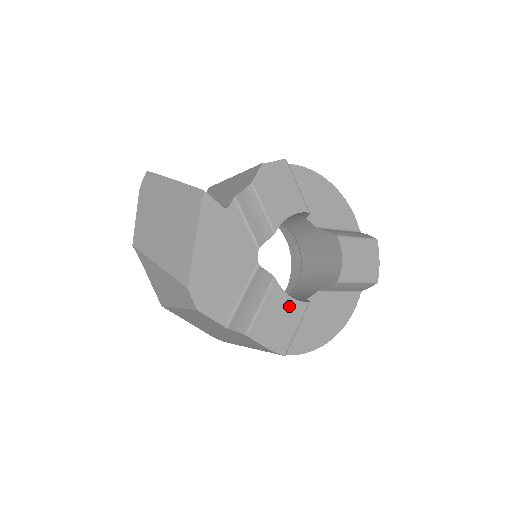
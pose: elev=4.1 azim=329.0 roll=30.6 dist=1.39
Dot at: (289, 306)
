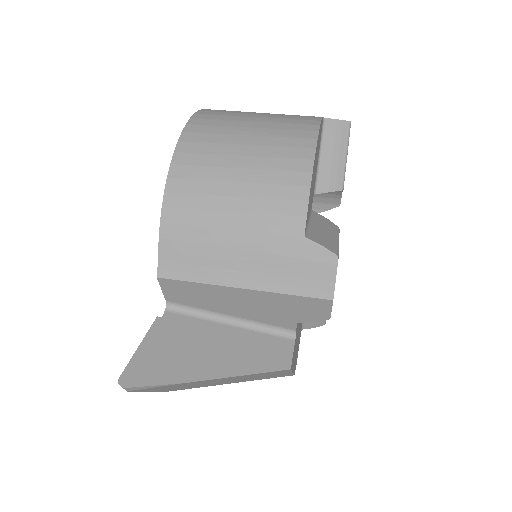
Dot at: occluded
